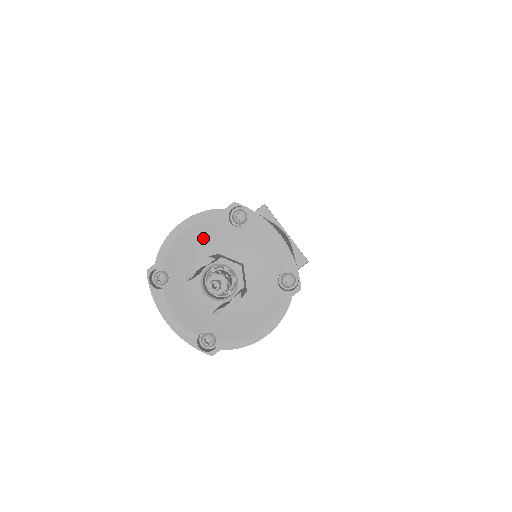
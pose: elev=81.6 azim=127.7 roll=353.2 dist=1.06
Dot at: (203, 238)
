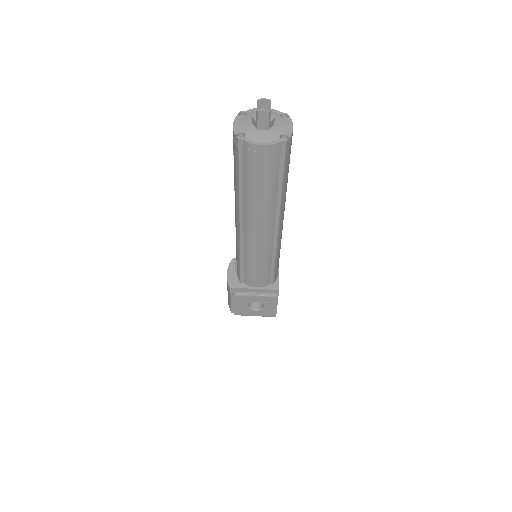
Dot at: occluded
